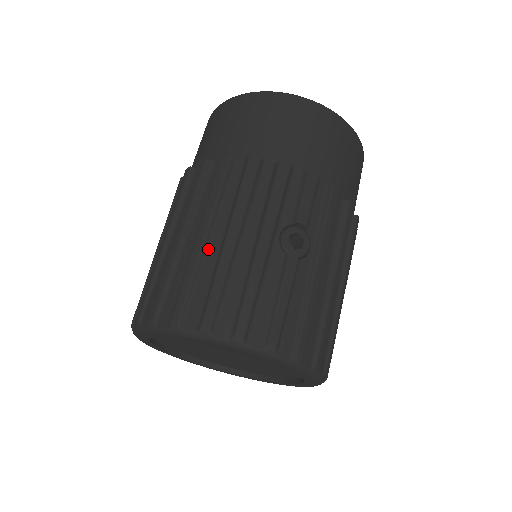
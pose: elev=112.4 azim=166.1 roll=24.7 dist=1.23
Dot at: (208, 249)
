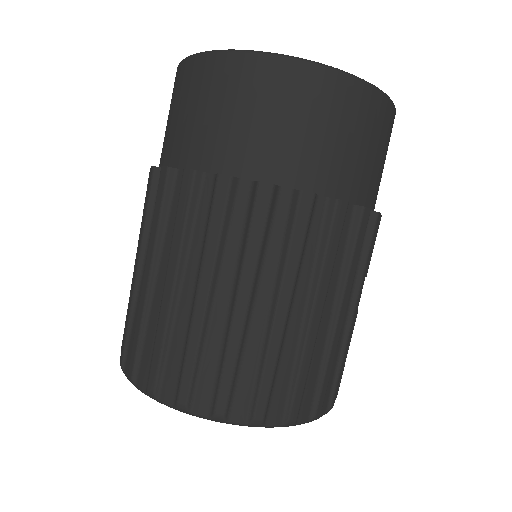
Dot at: (318, 330)
